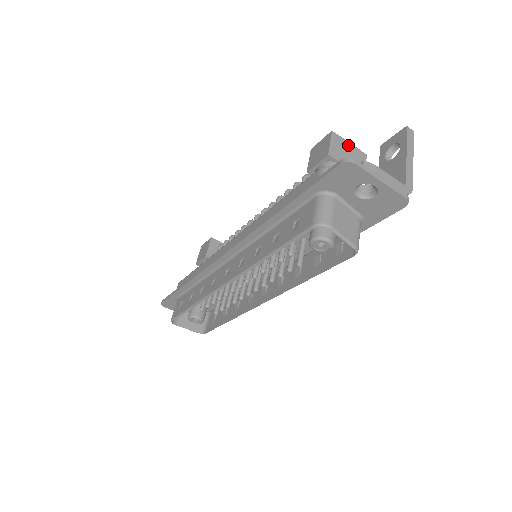
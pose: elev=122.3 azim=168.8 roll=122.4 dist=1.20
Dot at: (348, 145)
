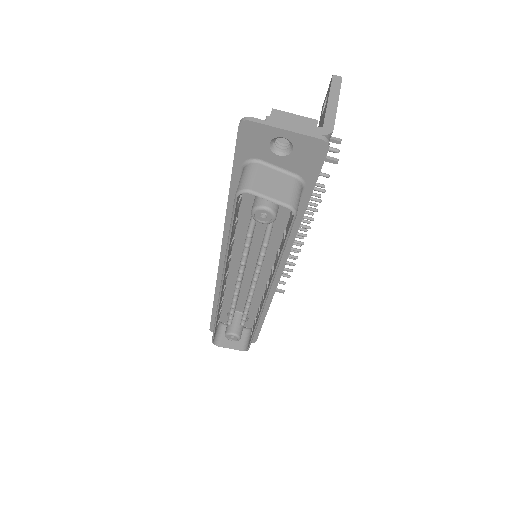
Dot at: (293, 117)
